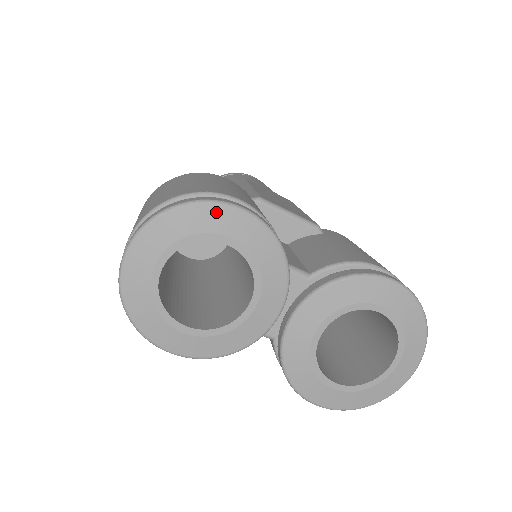
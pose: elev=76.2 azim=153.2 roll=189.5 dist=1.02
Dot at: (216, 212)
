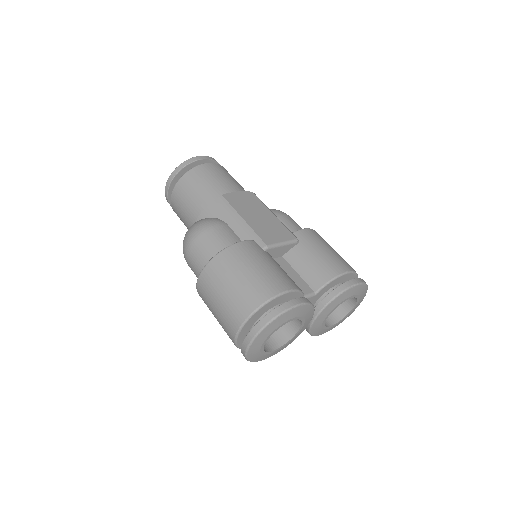
Dot at: (287, 314)
